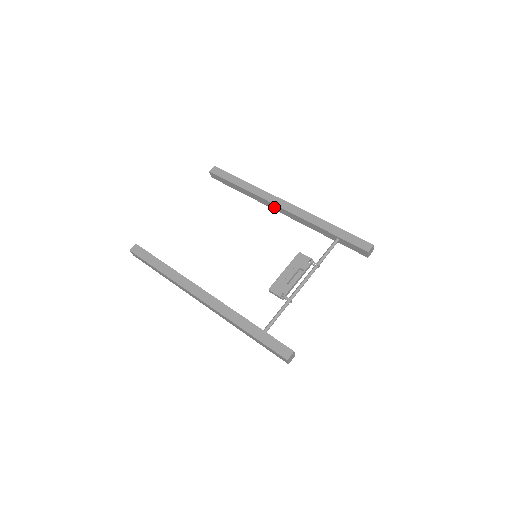
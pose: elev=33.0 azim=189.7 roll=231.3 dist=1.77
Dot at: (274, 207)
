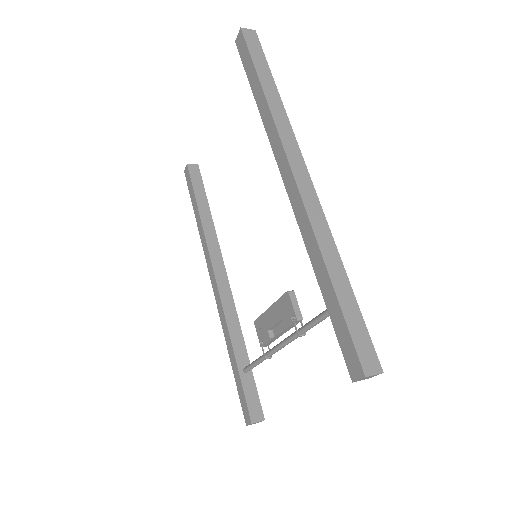
Dot at: occluded
